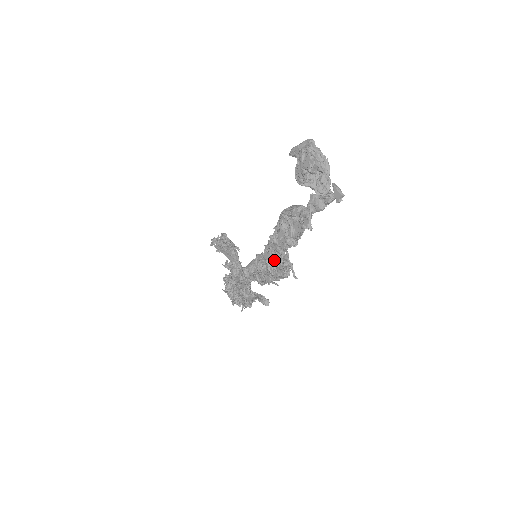
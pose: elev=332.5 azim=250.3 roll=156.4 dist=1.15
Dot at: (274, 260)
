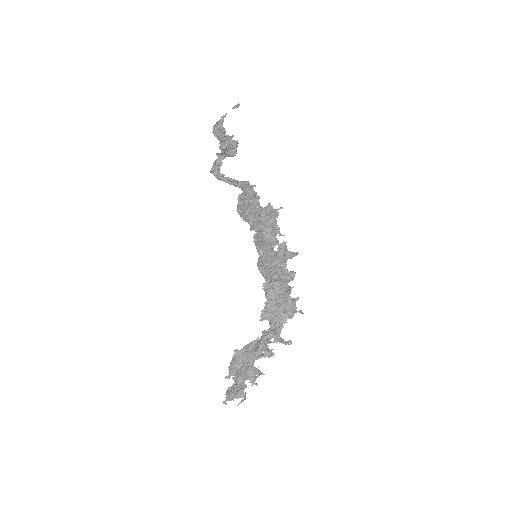
Dot at: (262, 220)
